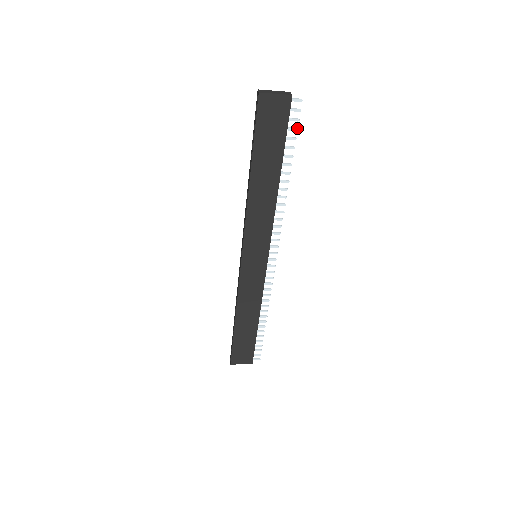
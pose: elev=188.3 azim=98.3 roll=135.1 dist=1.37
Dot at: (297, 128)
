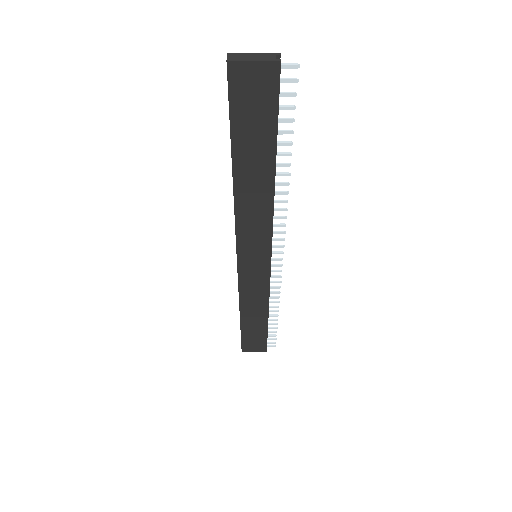
Dot at: occluded
